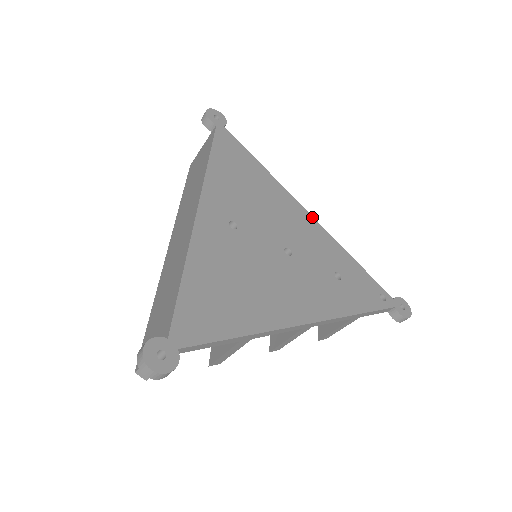
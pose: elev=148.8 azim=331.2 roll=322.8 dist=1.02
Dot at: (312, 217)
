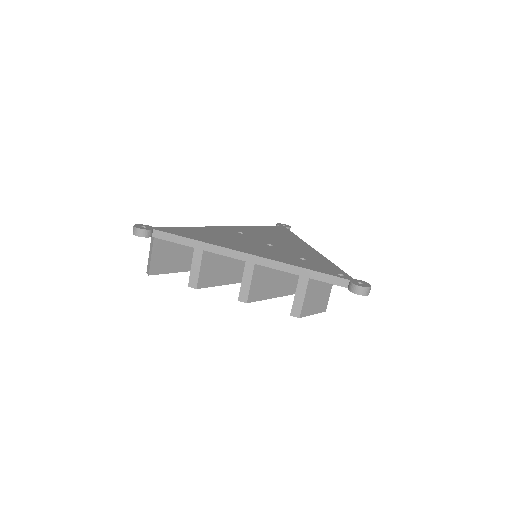
Dot at: (314, 249)
